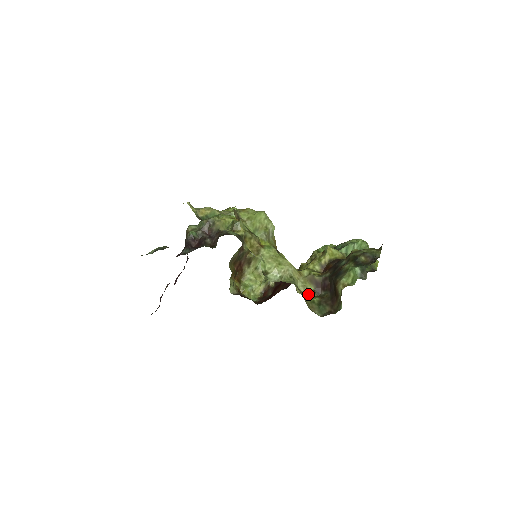
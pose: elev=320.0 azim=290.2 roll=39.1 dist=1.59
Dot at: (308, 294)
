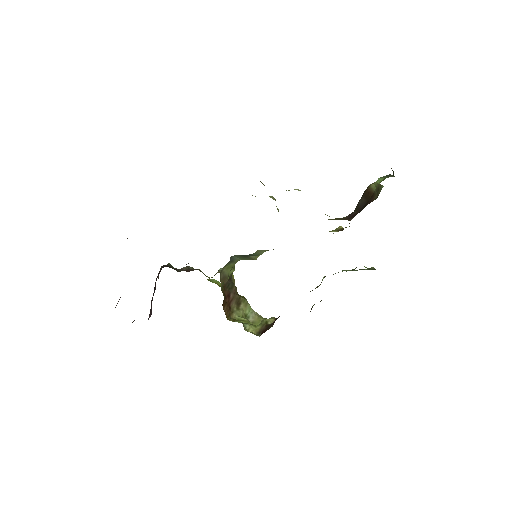
Dot at: occluded
